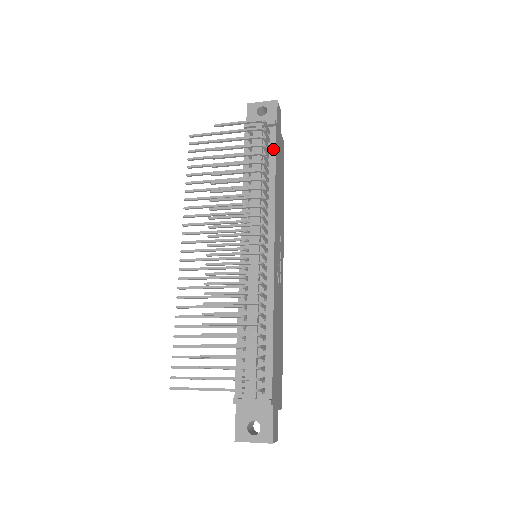
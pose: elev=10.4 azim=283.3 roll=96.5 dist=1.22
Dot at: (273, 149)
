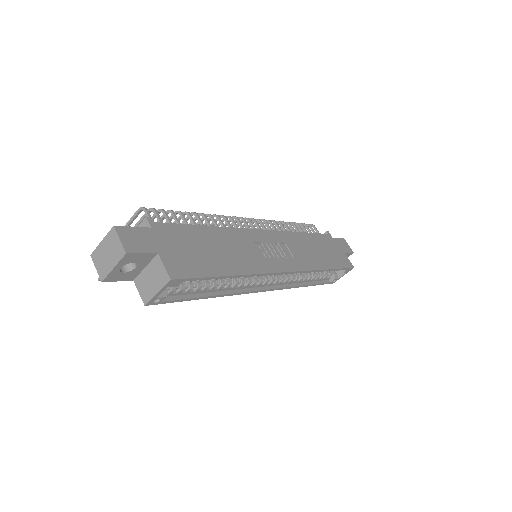
Dot at: occluded
